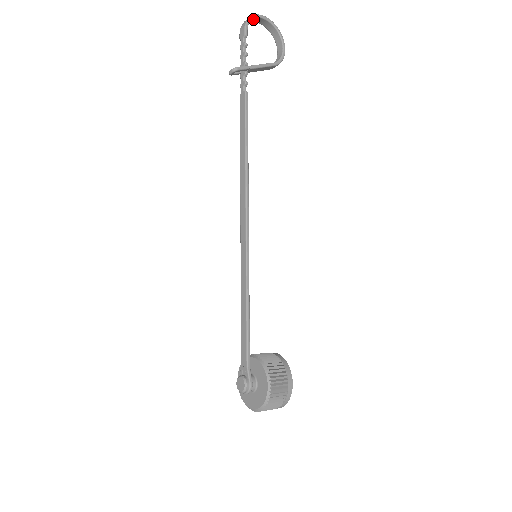
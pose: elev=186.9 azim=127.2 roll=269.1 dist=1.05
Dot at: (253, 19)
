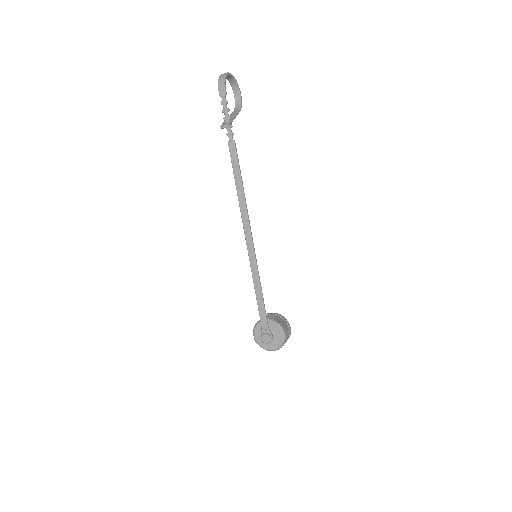
Dot at: (225, 78)
